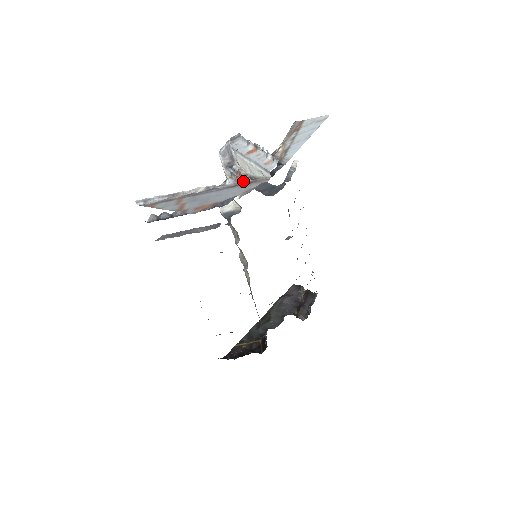
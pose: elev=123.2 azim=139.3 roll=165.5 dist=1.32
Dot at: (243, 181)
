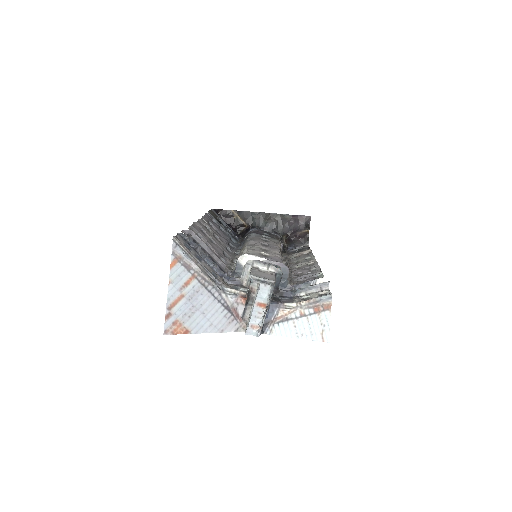
Dot at: (238, 307)
